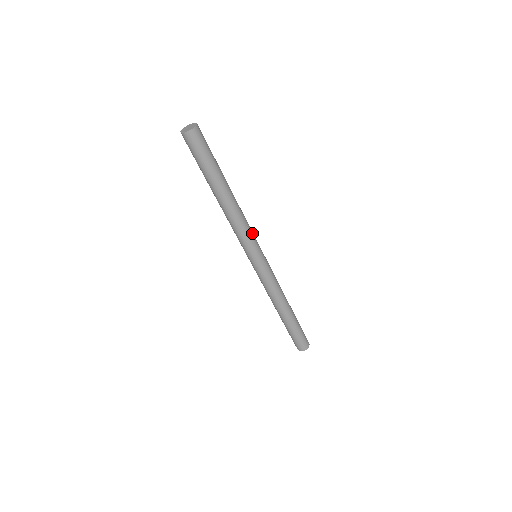
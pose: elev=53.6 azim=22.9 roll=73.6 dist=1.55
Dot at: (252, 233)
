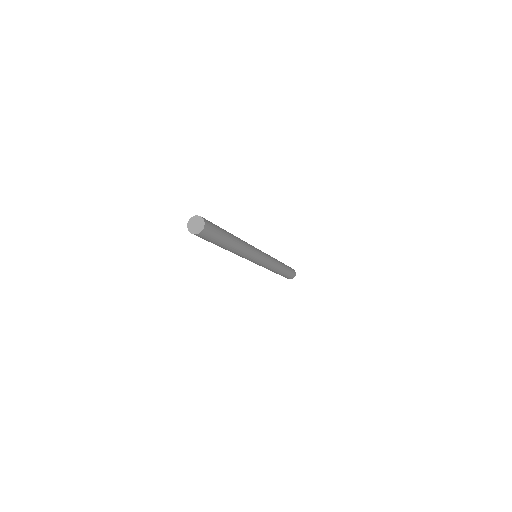
Dot at: (252, 246)
